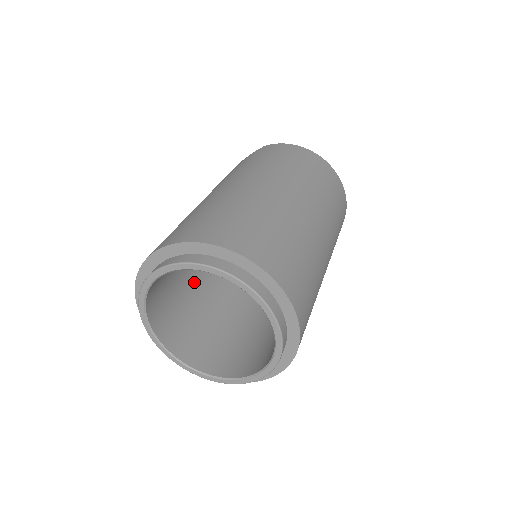
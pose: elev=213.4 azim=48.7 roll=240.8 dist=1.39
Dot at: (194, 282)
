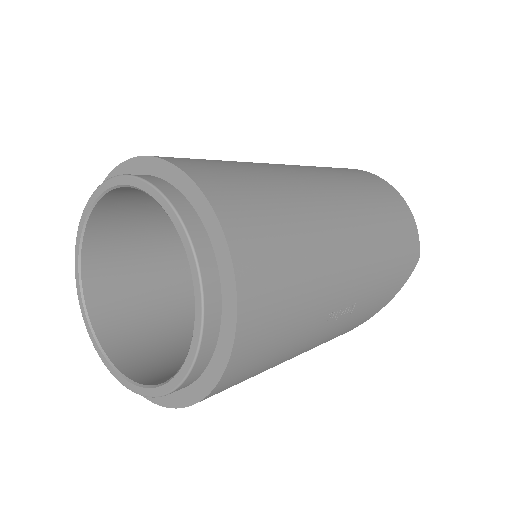
Dot at: occluded
